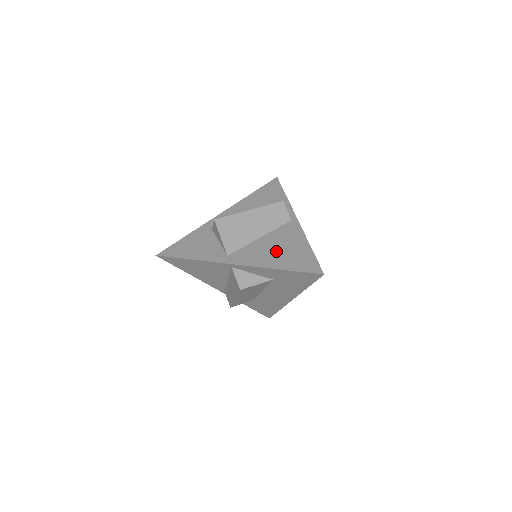
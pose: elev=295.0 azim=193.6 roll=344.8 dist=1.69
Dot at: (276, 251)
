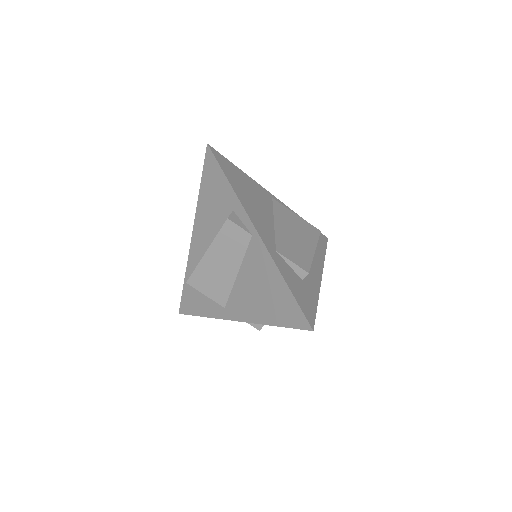
Dot at: (258, 296)
